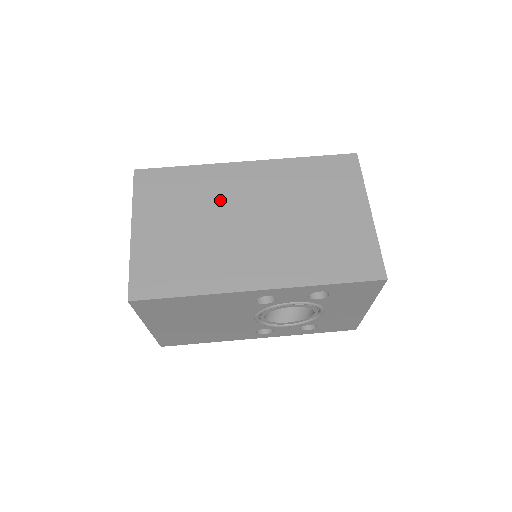
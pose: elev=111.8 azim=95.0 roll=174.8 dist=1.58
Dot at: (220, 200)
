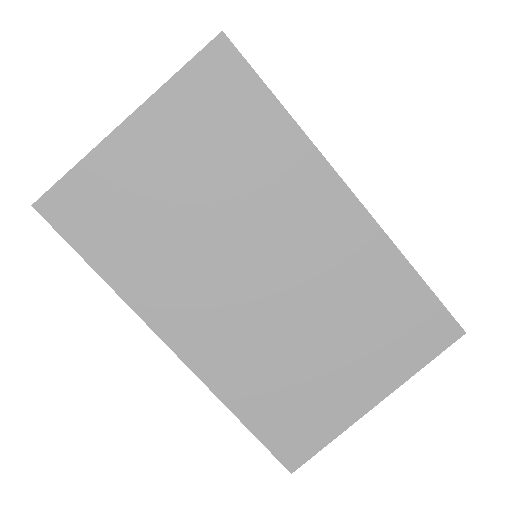
Dot at: (262, 206)
